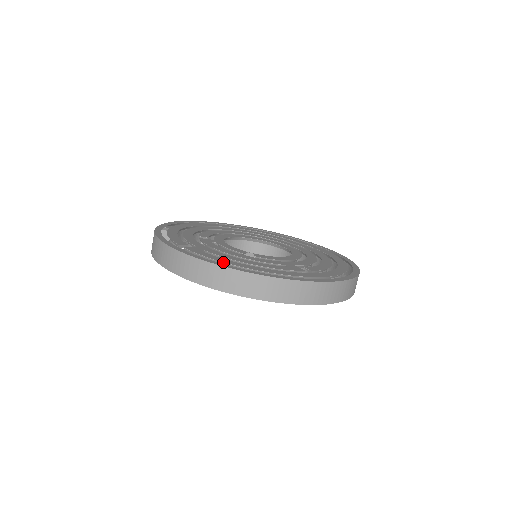
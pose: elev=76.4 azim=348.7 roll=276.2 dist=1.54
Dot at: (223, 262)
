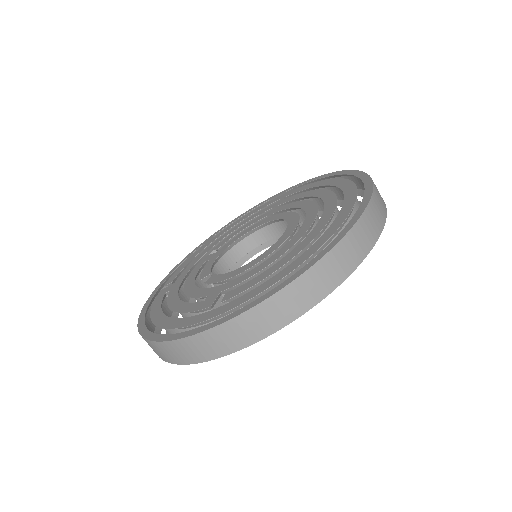
Dot at: (150, 316)
